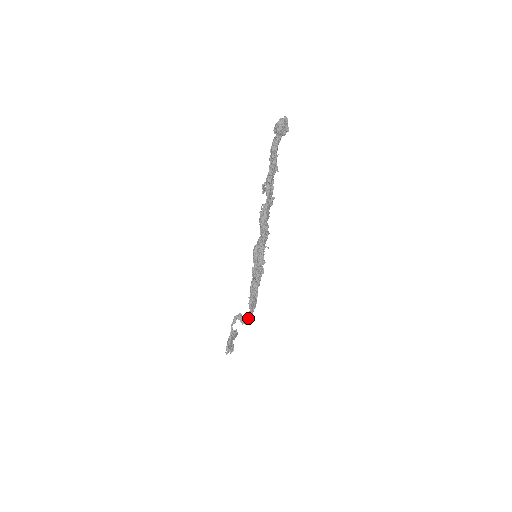
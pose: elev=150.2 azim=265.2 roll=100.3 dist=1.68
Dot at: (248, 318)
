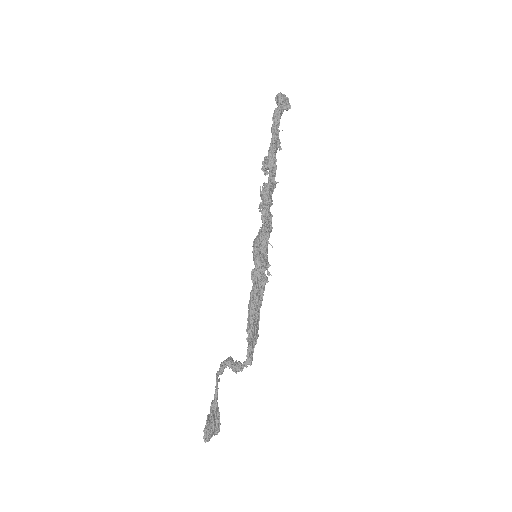
Dot at: occluded
